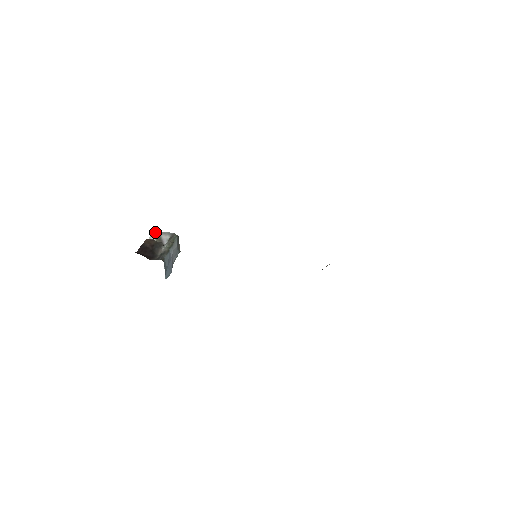
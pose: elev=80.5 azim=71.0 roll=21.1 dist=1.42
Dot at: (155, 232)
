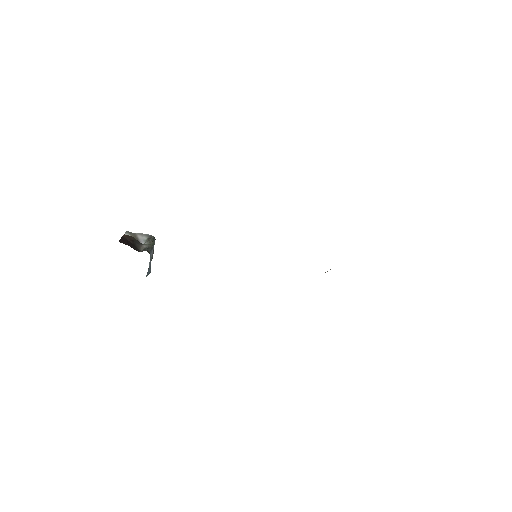
Dot at: occluded
